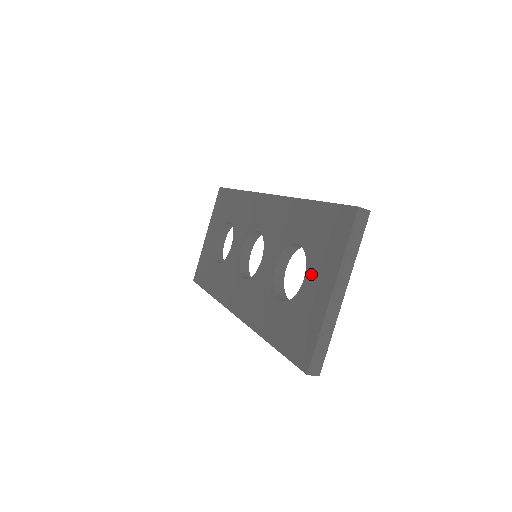
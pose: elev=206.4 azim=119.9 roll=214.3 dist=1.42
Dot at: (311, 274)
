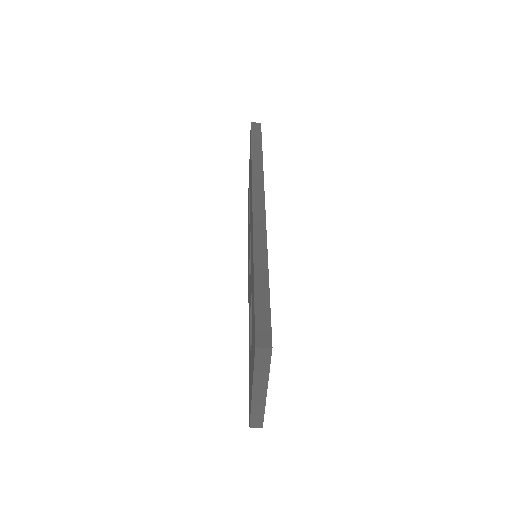
Dot at: (251, 352)
